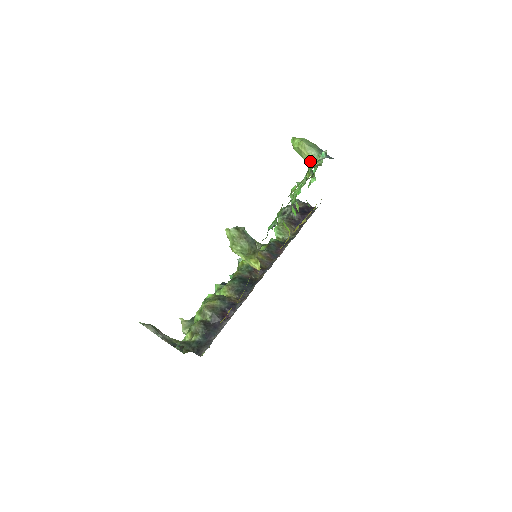
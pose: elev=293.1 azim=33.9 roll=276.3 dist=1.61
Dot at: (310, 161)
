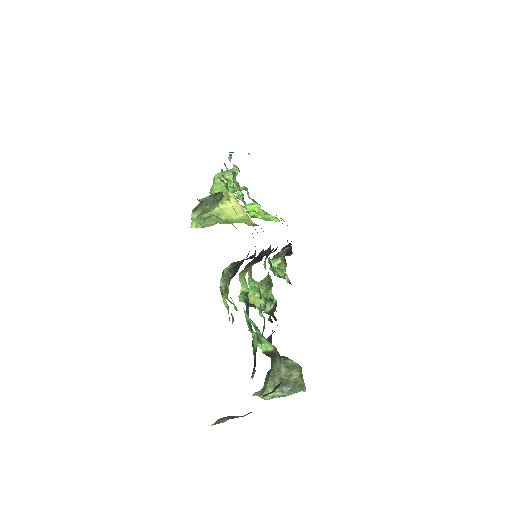
Dot at: (231, 180)
